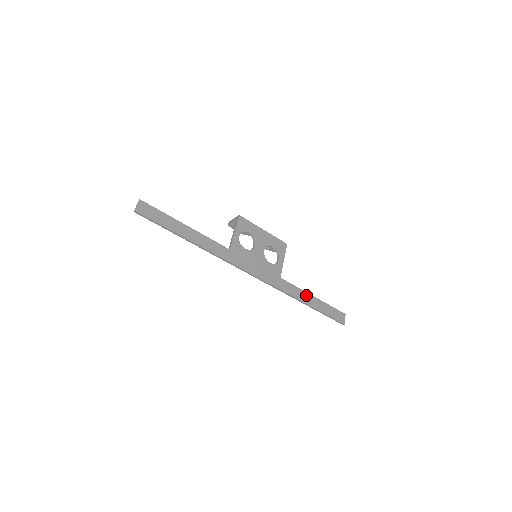
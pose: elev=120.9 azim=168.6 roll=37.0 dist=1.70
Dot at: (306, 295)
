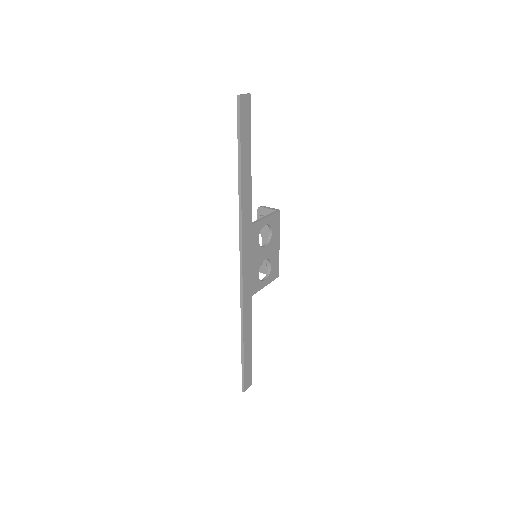
Dot at: (250, 333)
